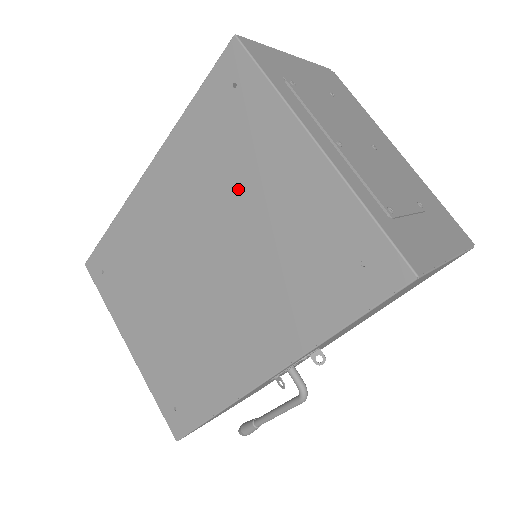
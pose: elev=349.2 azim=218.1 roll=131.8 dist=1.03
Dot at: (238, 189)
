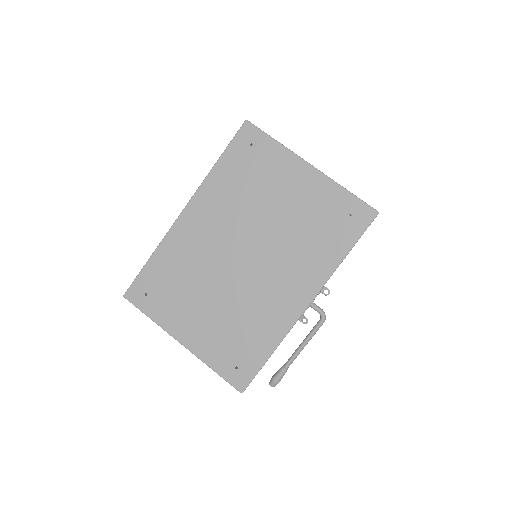
Dot at: (264, 200)
